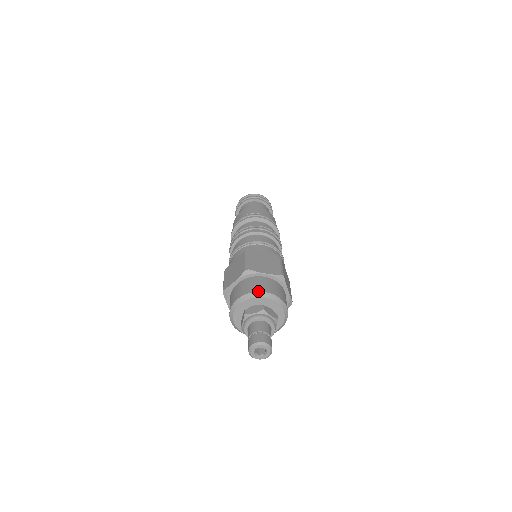
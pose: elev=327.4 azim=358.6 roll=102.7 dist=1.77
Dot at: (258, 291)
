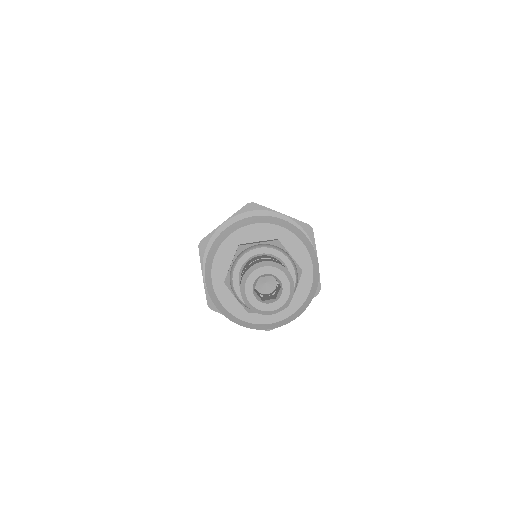
Dot at: occluded
